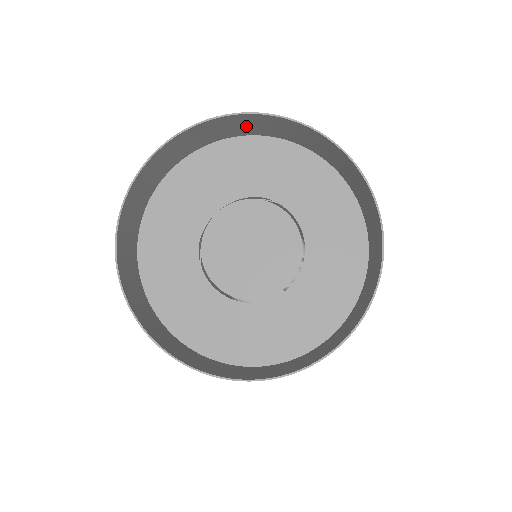
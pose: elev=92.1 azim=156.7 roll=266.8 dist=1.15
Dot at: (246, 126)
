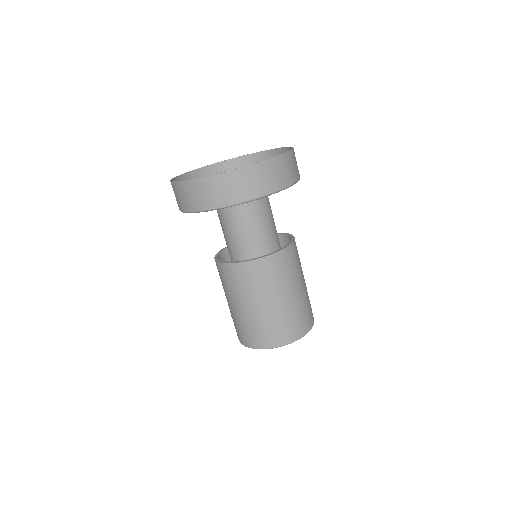
Dot at: occluded
